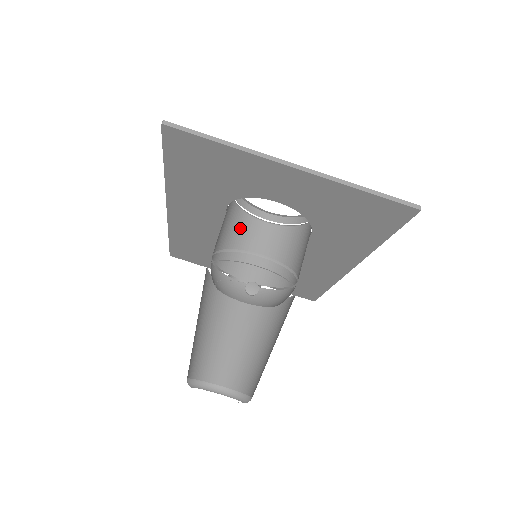
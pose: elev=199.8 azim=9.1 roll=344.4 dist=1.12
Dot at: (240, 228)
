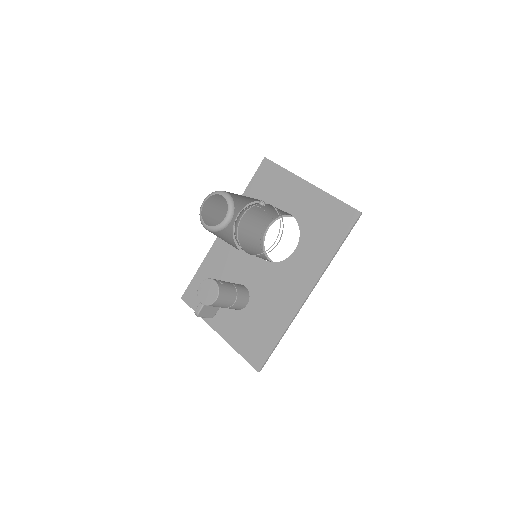
Dot at: (255, 247)
